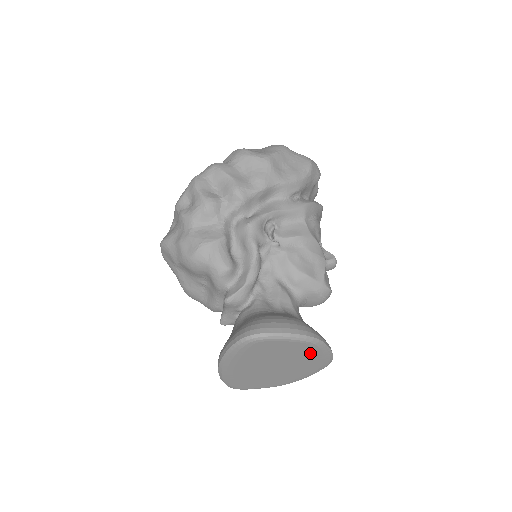
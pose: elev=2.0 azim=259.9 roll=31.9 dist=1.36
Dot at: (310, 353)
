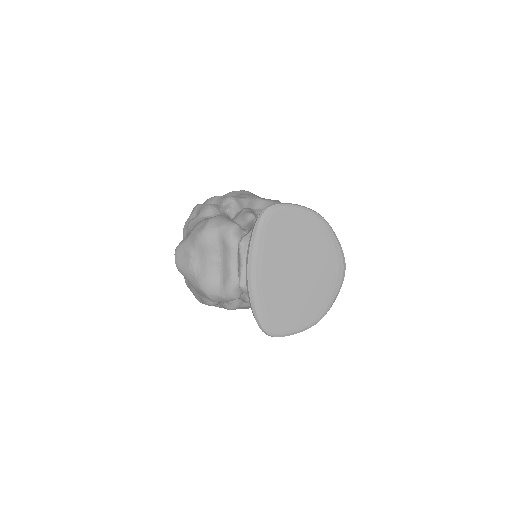
Dot at: (321, 239)
